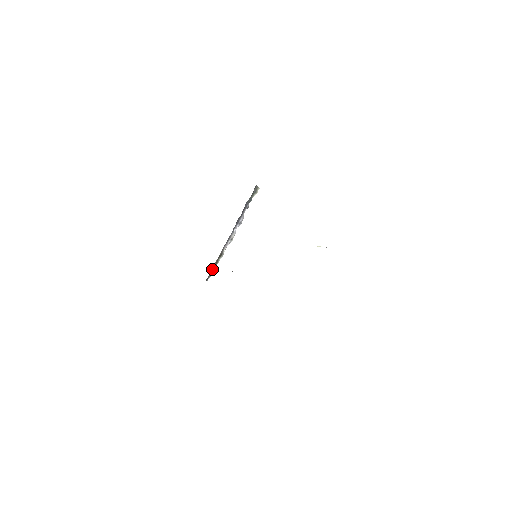
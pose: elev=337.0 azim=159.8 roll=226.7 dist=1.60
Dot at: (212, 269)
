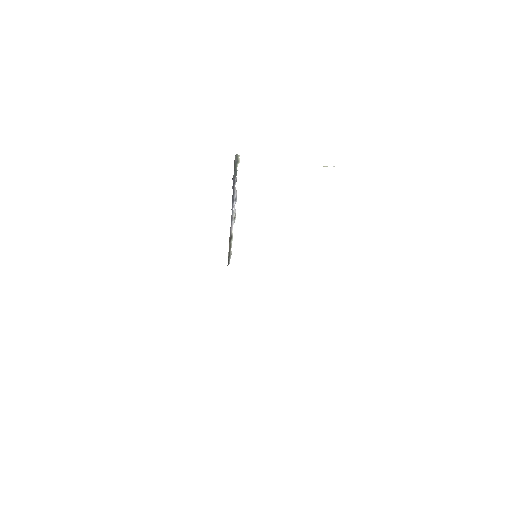
Dot at: (229, 254)
